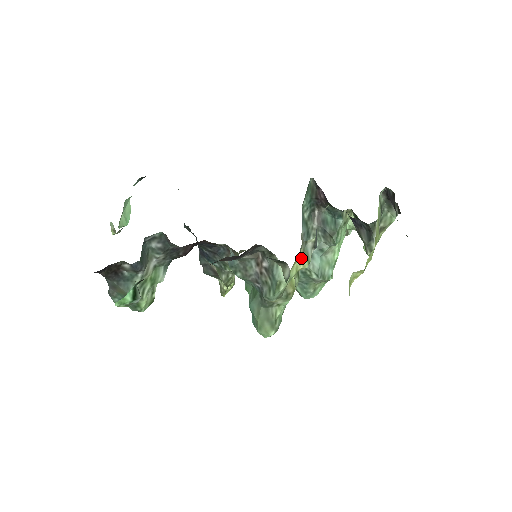
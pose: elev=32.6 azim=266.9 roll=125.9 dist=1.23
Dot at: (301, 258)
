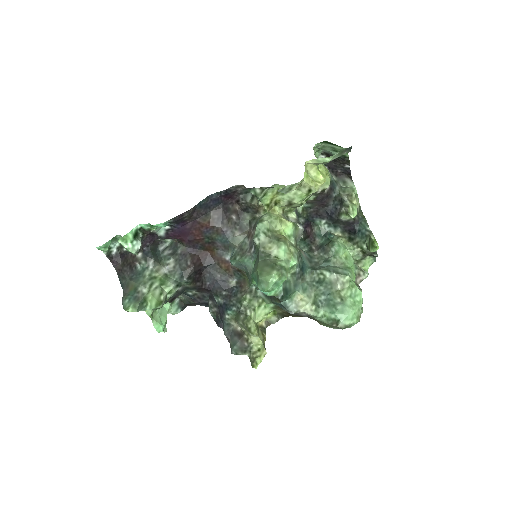
Dot at: (283, 218)
